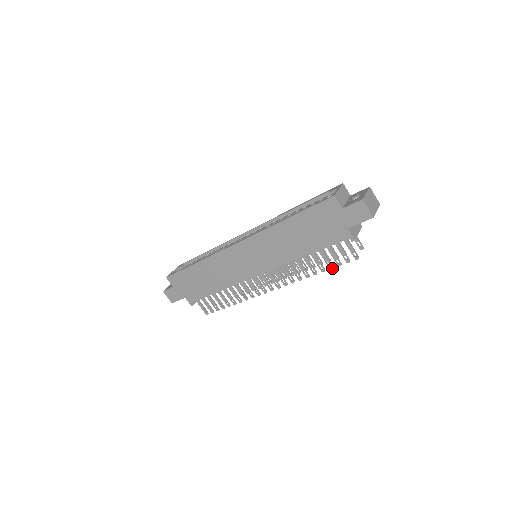
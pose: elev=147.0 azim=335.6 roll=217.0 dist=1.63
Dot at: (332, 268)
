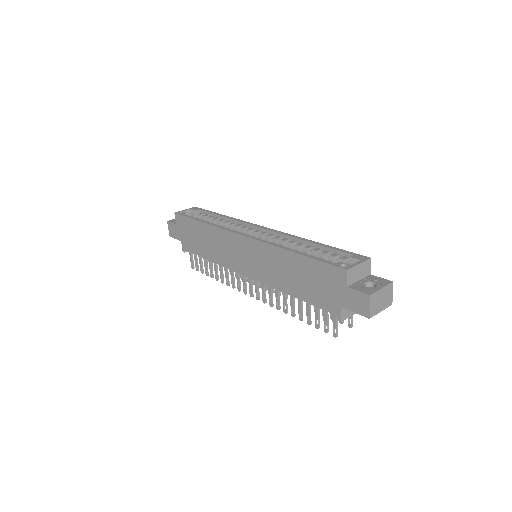
Dot at: (309, 324)
